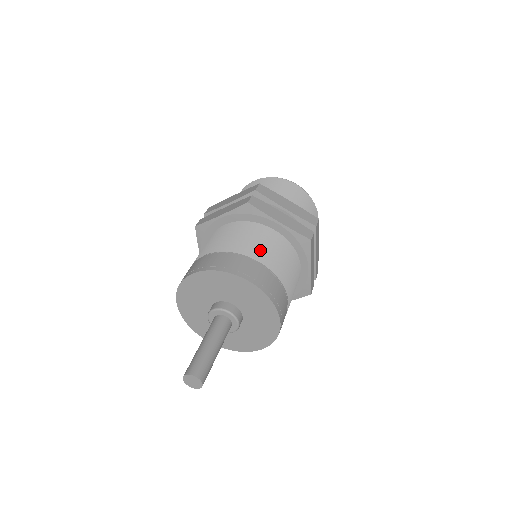
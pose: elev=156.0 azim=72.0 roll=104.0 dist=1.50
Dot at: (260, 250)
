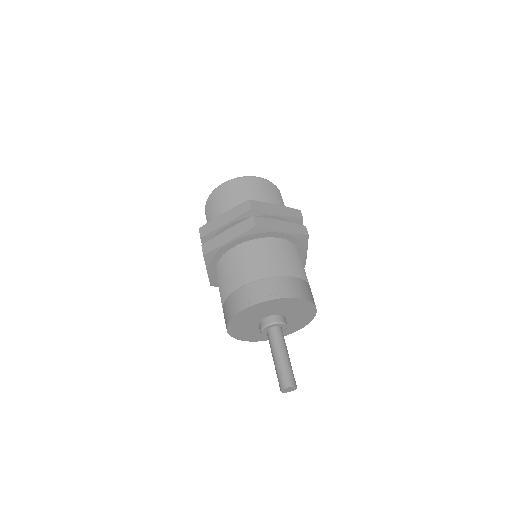
Dot at: (283, 264)
